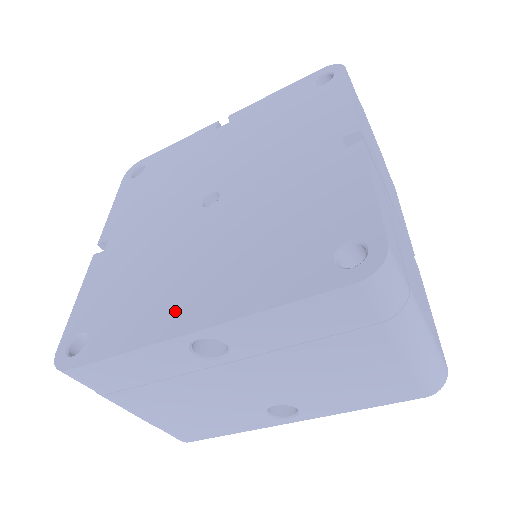
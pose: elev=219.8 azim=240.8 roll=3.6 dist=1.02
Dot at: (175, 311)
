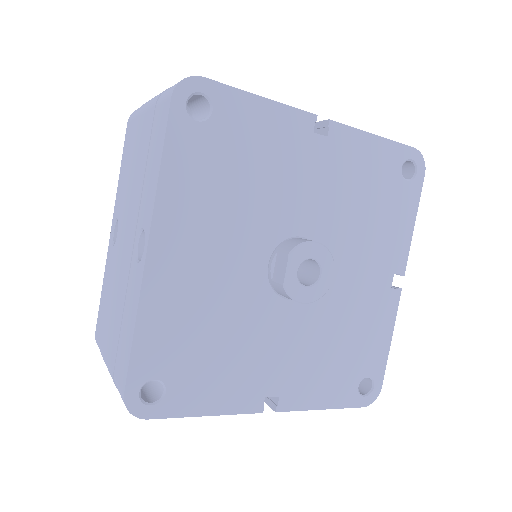
Dot at: occluded
